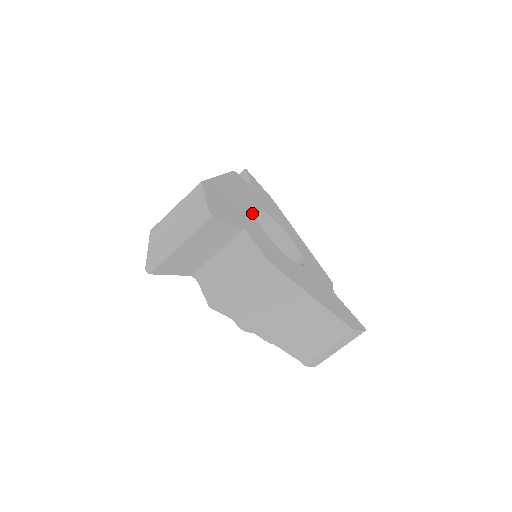
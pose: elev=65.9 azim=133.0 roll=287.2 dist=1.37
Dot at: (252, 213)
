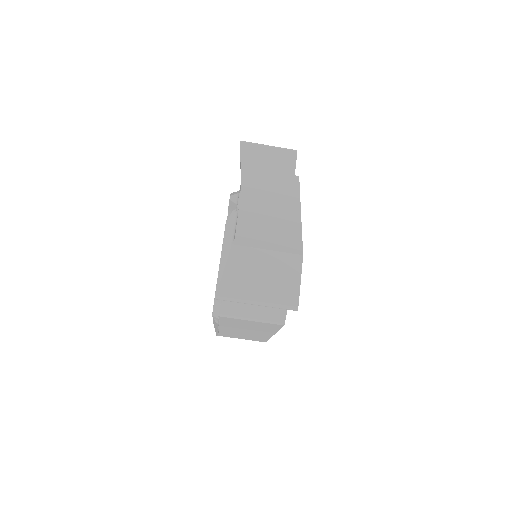
Dot at: occluded
